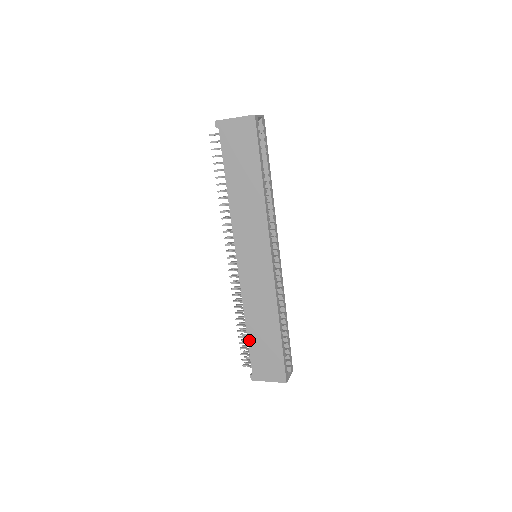
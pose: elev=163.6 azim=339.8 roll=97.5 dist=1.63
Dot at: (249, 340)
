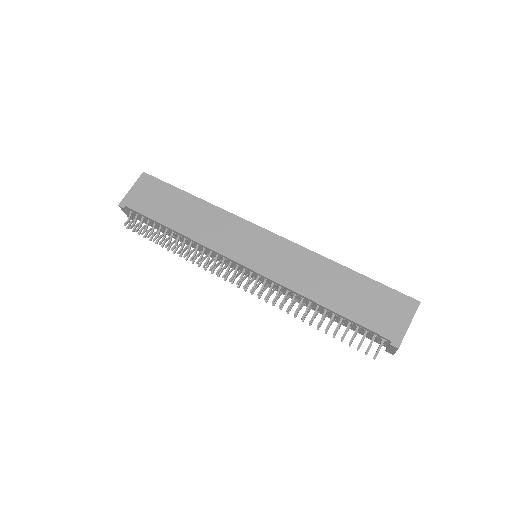
Dot at: (342, 314)
